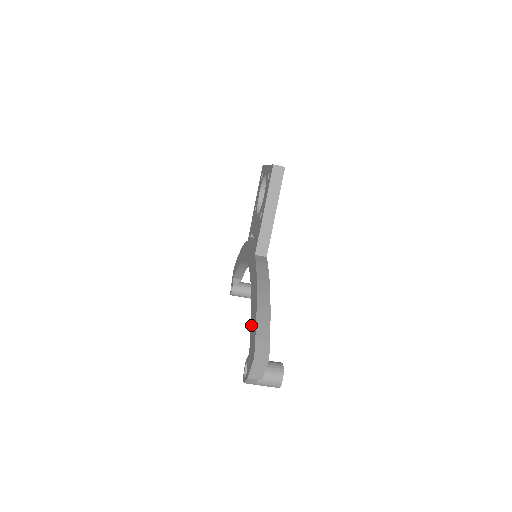
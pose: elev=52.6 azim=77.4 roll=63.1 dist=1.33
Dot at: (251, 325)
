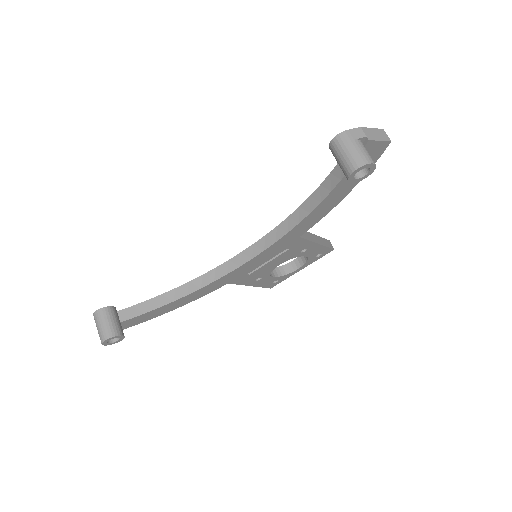
Dot at: (337, 168)
